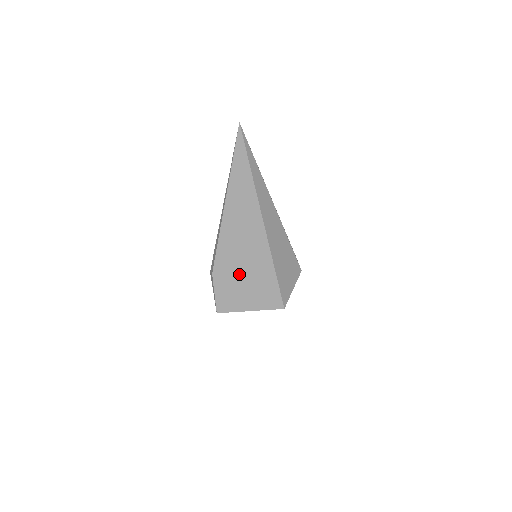
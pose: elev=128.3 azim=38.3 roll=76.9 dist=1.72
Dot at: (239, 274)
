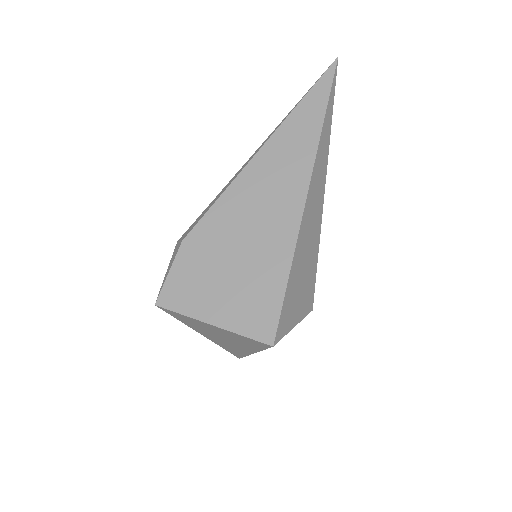
Dot at: (226, 259)
